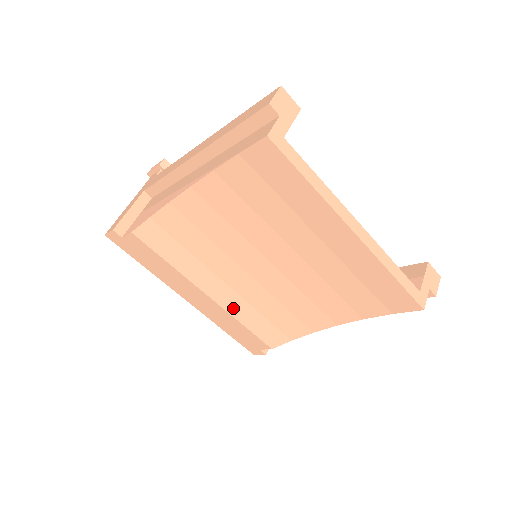
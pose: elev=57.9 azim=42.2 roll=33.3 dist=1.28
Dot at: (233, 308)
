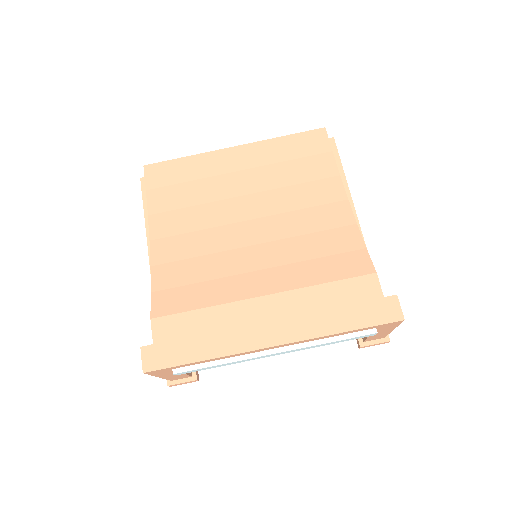
Dot at: (292, 281)
